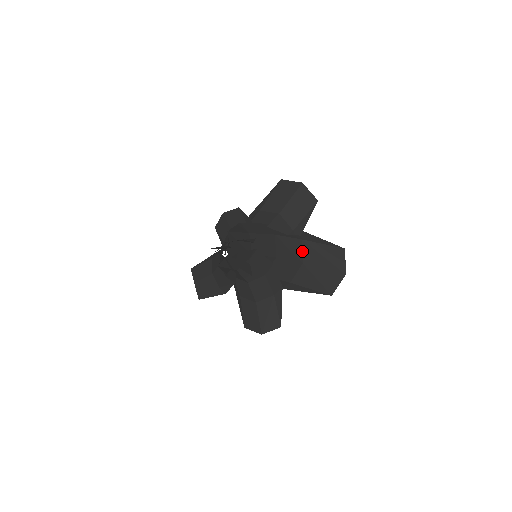
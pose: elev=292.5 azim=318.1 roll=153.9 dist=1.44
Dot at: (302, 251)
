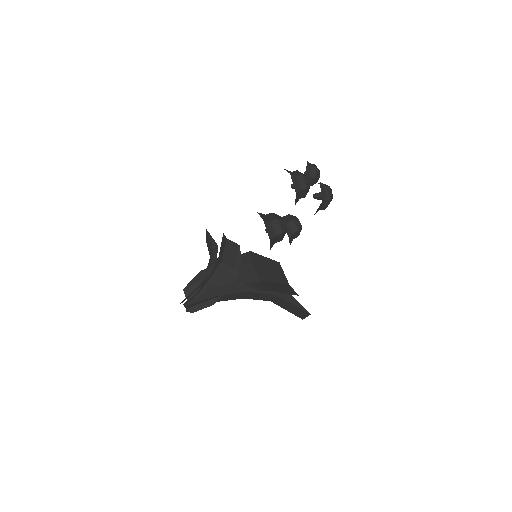
Dot at: (273, 298)
